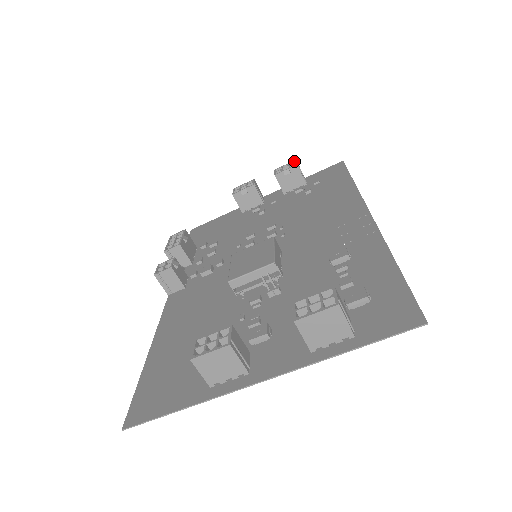
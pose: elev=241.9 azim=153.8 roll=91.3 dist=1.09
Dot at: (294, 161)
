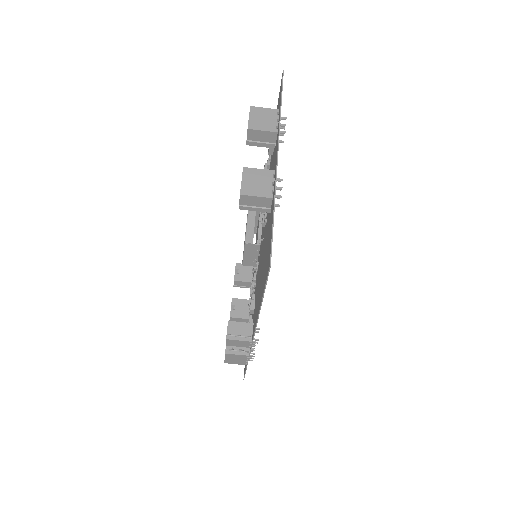
Dot at: occluded
